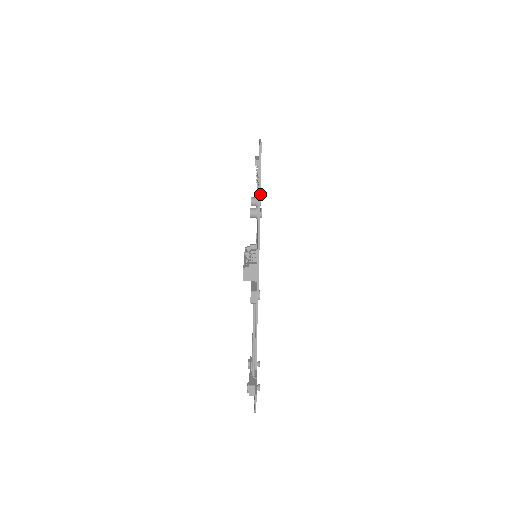
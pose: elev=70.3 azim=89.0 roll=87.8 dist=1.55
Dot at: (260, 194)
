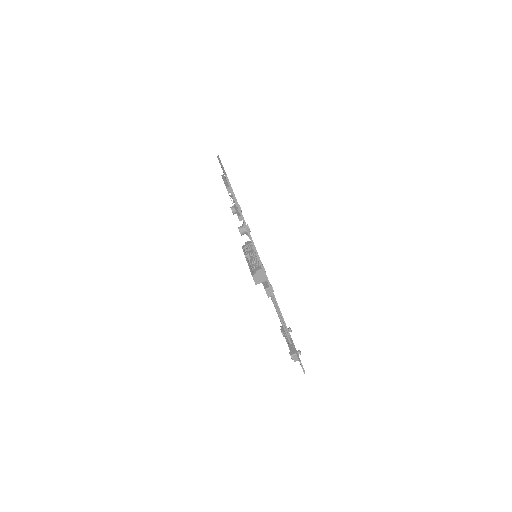
Dot at: (242, 215)
